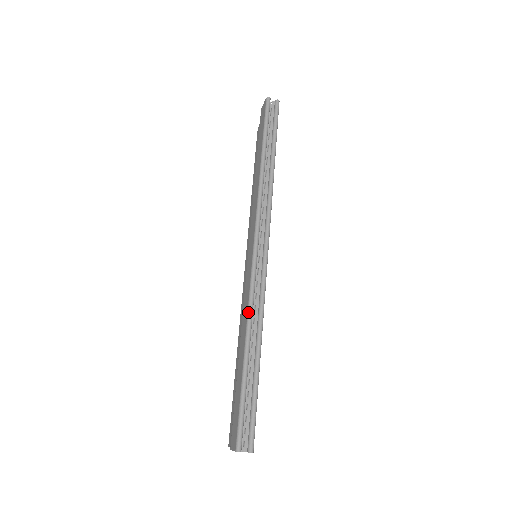
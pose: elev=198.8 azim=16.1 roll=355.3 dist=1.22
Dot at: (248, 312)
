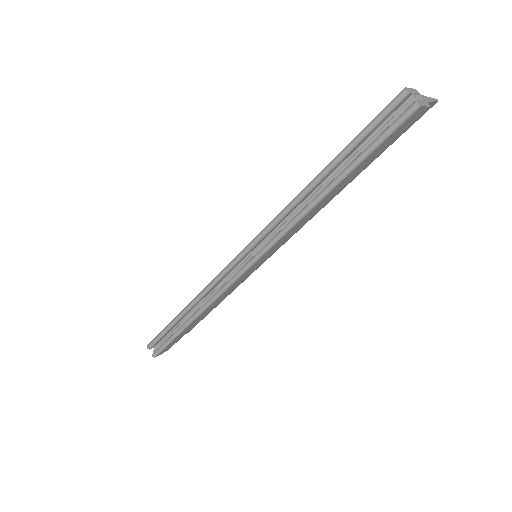
Dot at: (201, 291)
